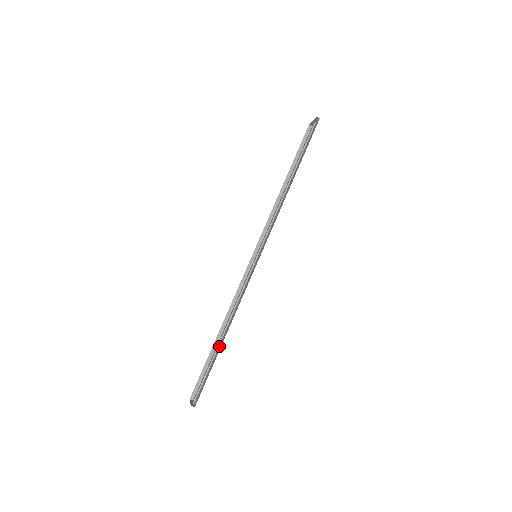
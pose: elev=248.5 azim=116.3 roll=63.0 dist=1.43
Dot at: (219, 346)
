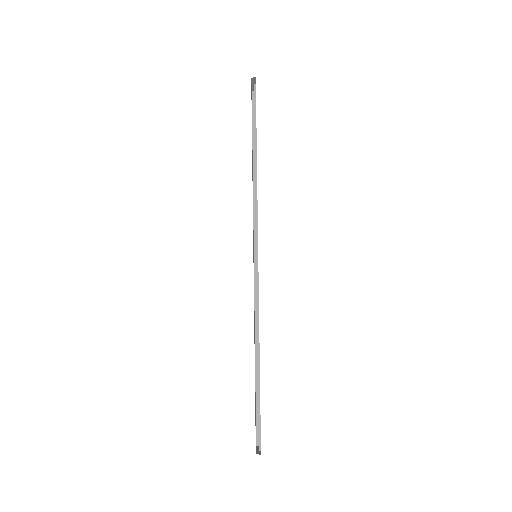
Dot at: (259, 373)
